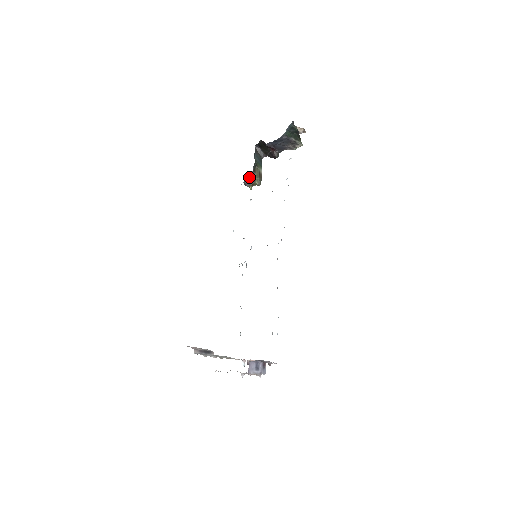
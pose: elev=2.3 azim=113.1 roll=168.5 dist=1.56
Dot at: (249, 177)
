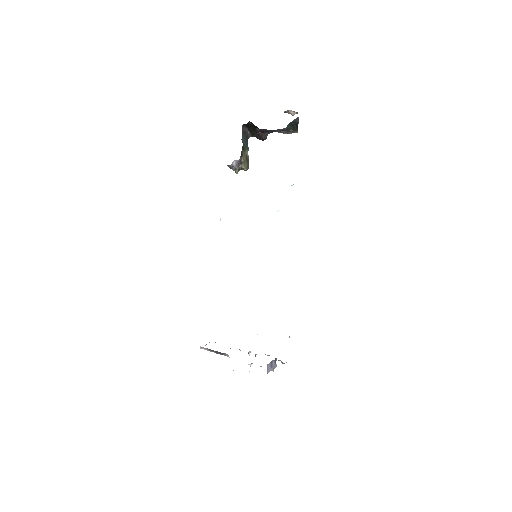
Dot at: (236, 161)
